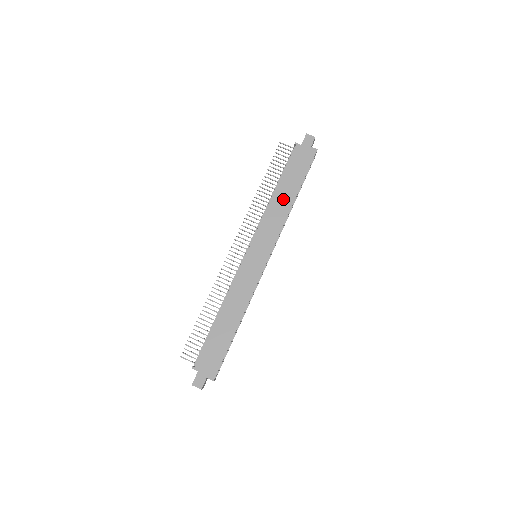
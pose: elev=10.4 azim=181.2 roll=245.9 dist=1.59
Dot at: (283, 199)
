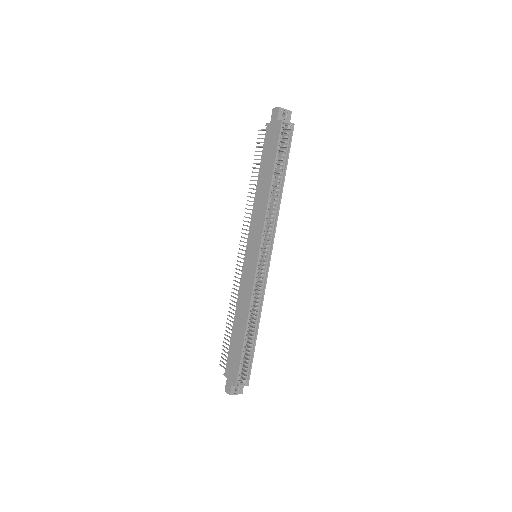
Dot at: (263, 189)
